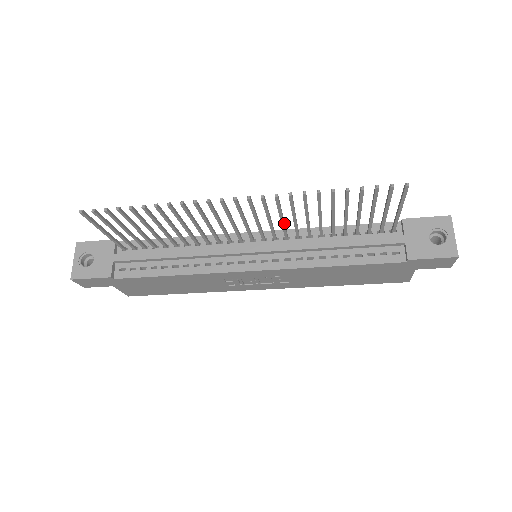
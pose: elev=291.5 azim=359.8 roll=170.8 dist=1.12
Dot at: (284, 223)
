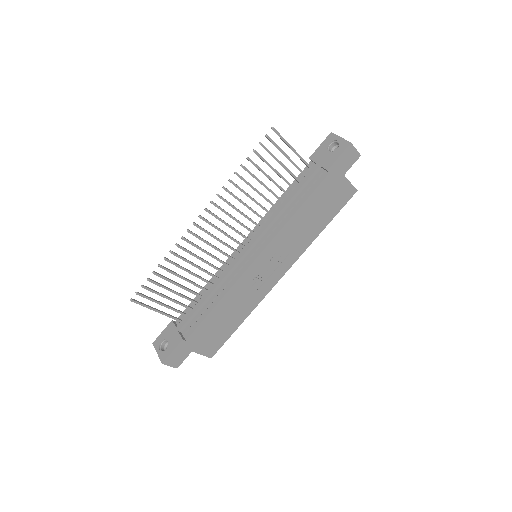
Dot at: (245, 215)
